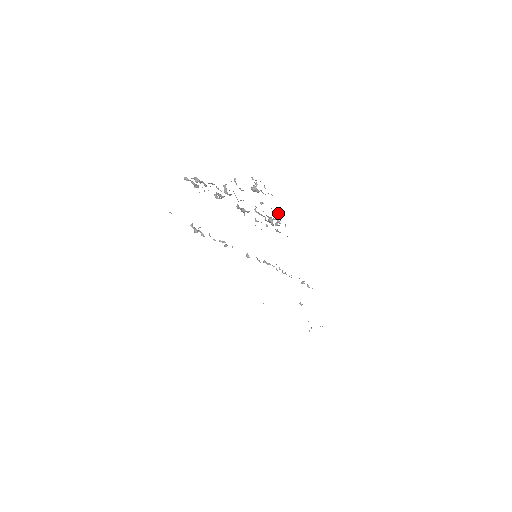
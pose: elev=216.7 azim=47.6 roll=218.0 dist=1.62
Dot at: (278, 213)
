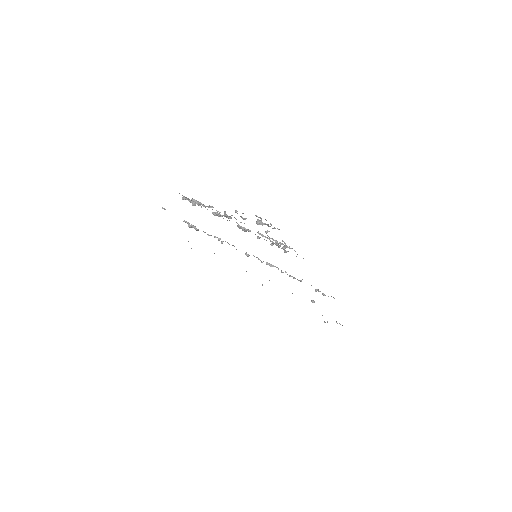
Dot at: occluded
